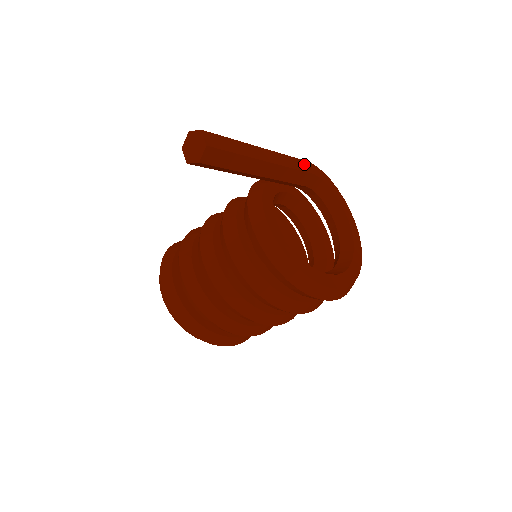
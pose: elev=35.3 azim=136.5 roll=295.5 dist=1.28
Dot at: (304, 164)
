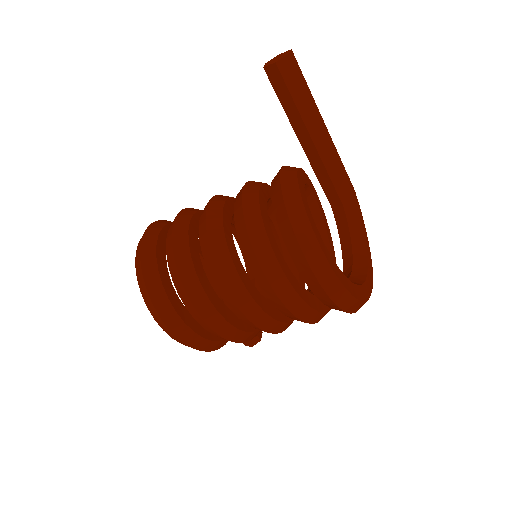
Dot at: (351, 183)
